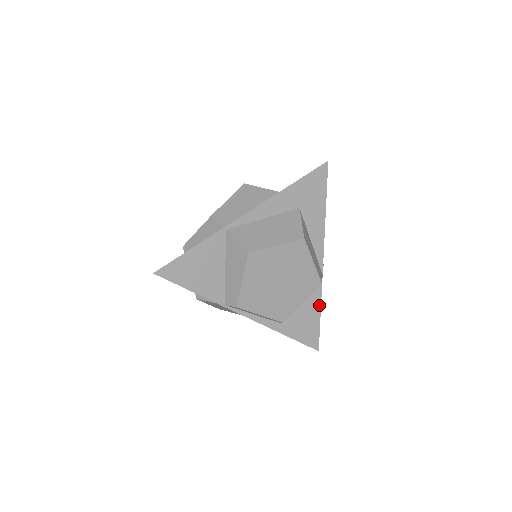
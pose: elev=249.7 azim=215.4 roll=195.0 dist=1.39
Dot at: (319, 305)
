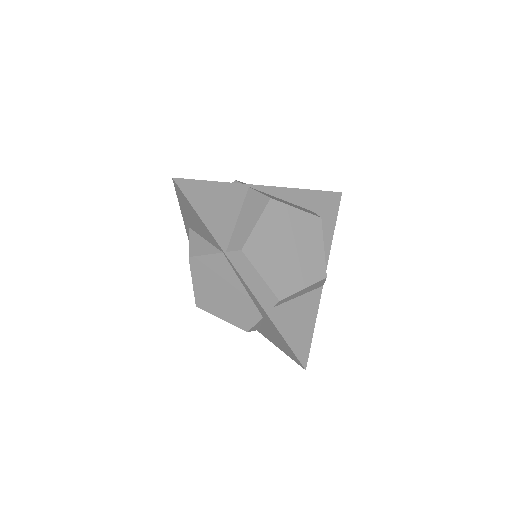
Dot at: (315, 315)
